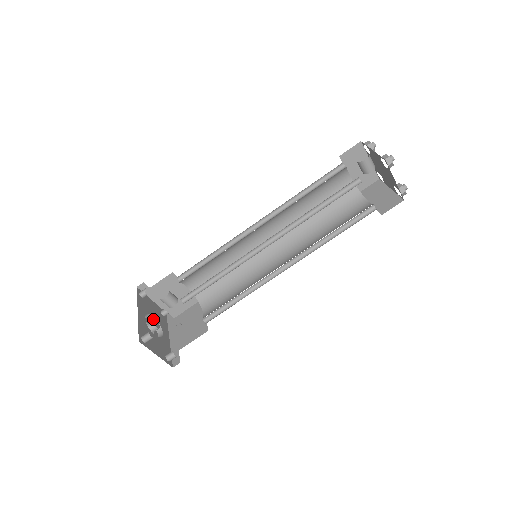
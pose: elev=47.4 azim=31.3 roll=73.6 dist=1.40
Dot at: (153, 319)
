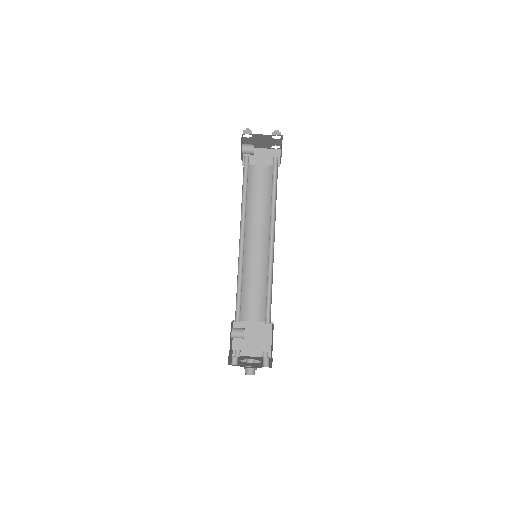
Dot at: occluded
